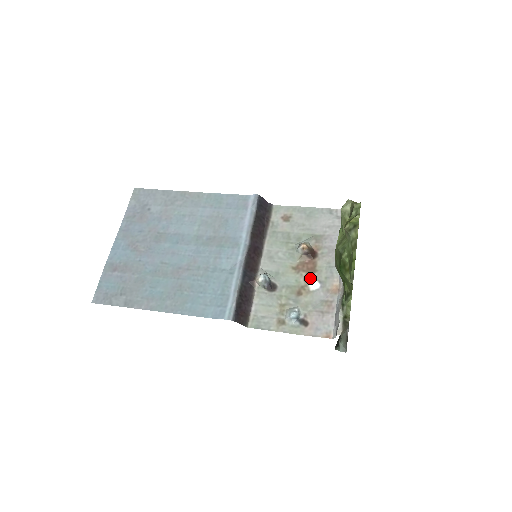
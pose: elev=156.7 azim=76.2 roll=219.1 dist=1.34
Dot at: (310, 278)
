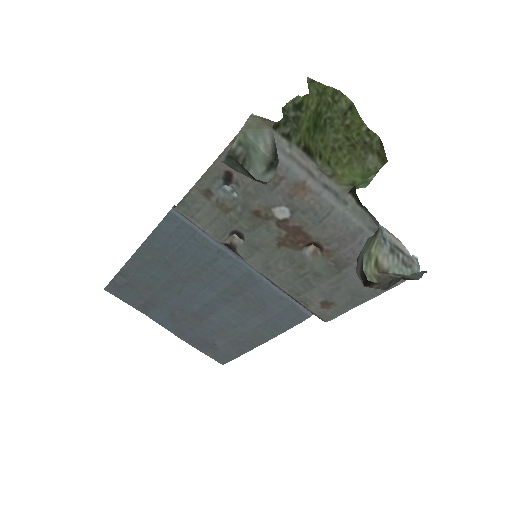
Dot at: (285, 223)
